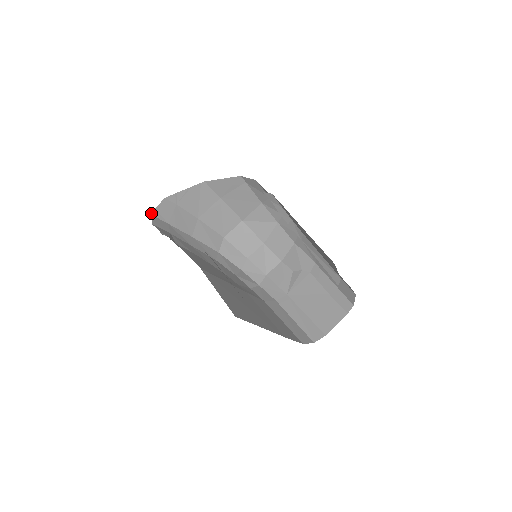
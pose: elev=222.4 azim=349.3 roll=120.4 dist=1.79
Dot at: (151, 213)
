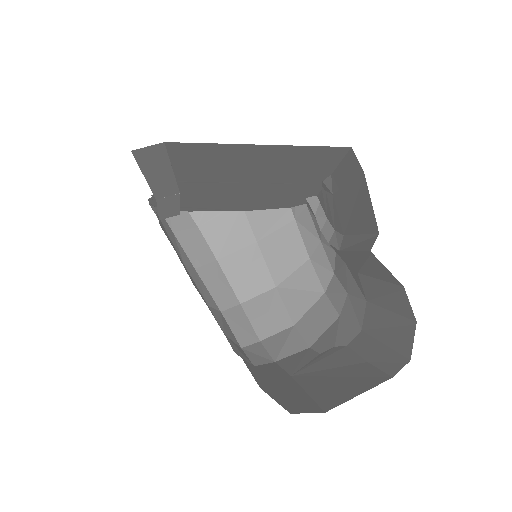
Dot at: occluded
